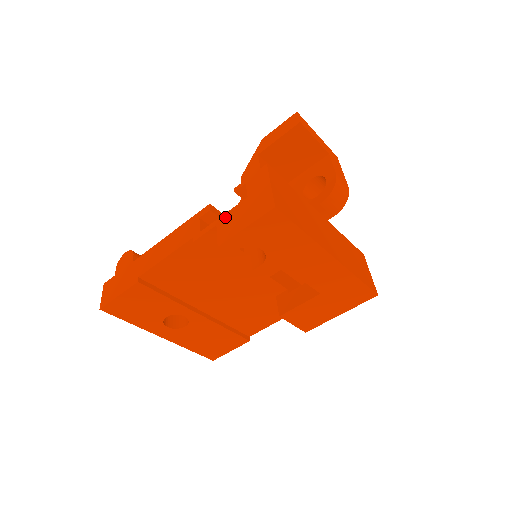
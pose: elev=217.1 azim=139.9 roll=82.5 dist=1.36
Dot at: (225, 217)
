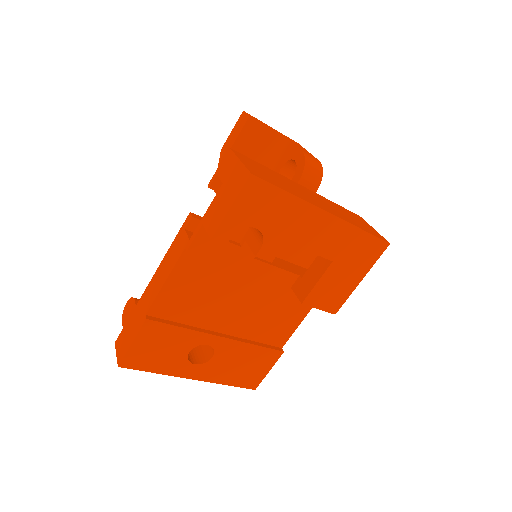
Dot at: (208, 212)
